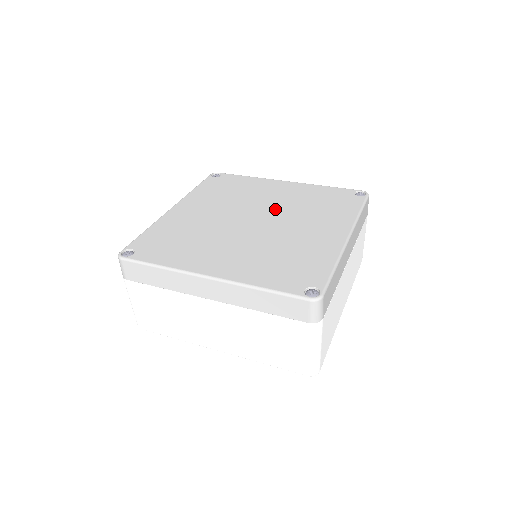
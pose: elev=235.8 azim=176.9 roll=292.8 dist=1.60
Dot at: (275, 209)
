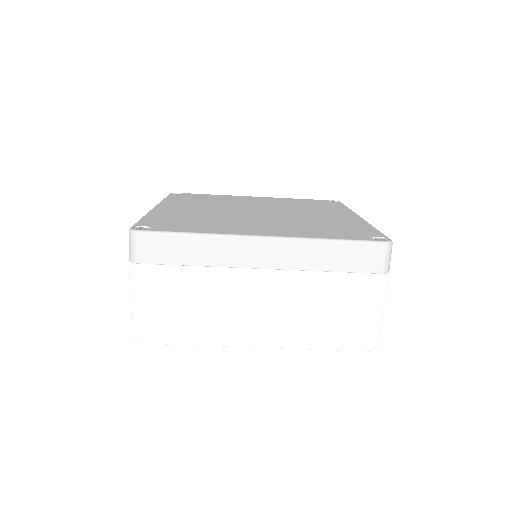
Dot at: (270, 207)
